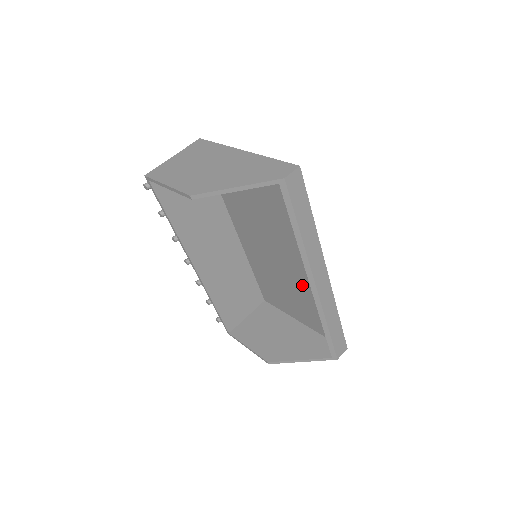
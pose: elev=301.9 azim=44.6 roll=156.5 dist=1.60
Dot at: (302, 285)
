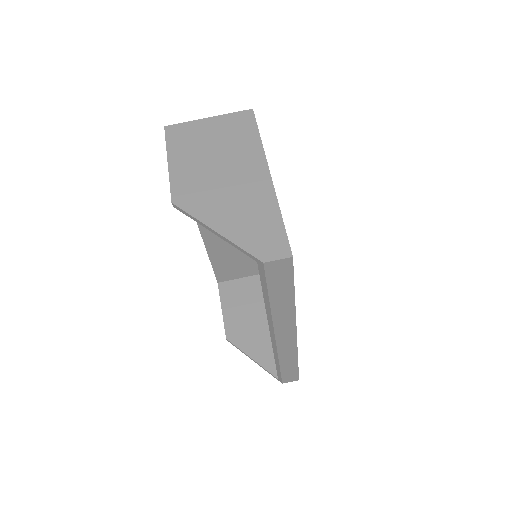
Dot at: occluded
